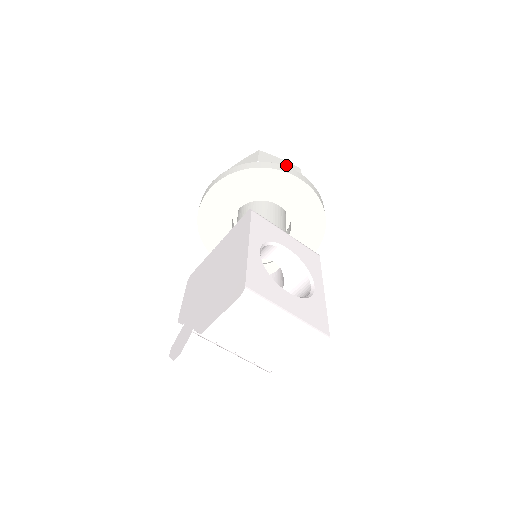
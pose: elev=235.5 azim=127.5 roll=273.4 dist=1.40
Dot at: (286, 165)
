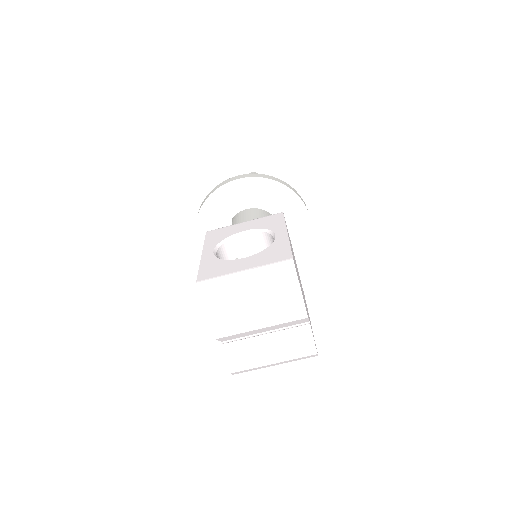
Dot at: occluded
